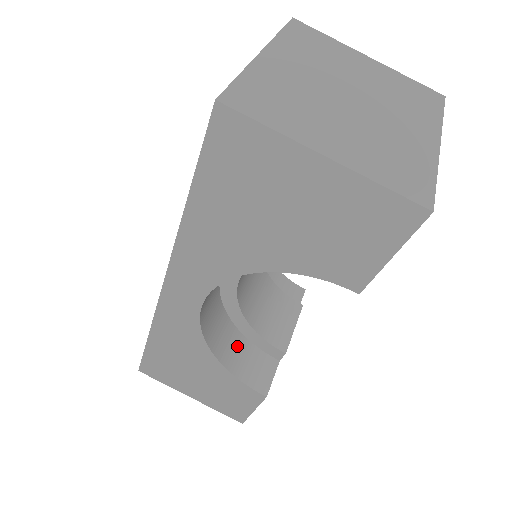
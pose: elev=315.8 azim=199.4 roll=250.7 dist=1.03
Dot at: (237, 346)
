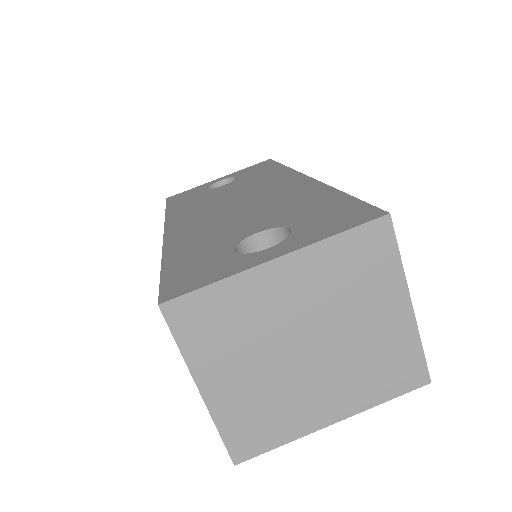
Dot at: occluded
